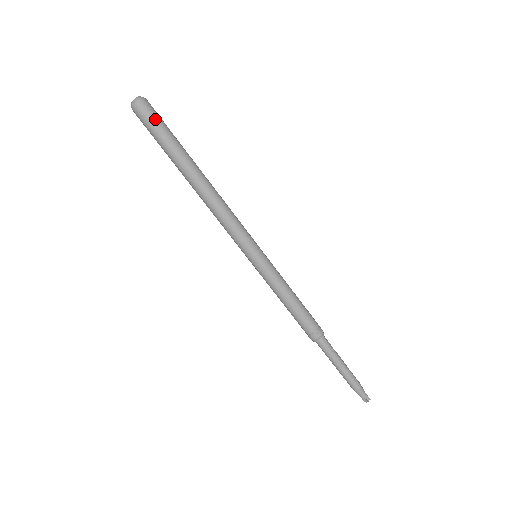
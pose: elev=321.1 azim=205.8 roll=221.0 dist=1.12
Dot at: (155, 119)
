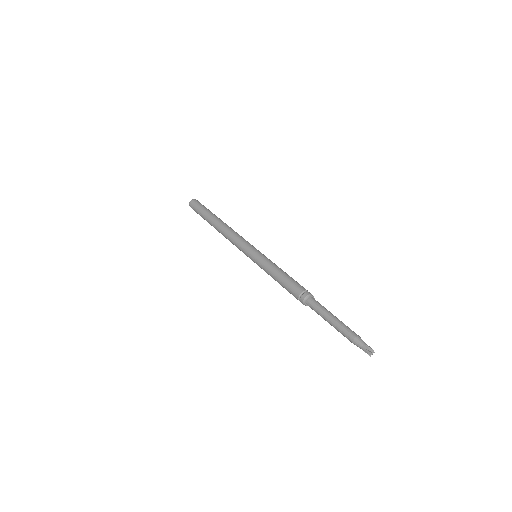
Dot at: (197, 205)
